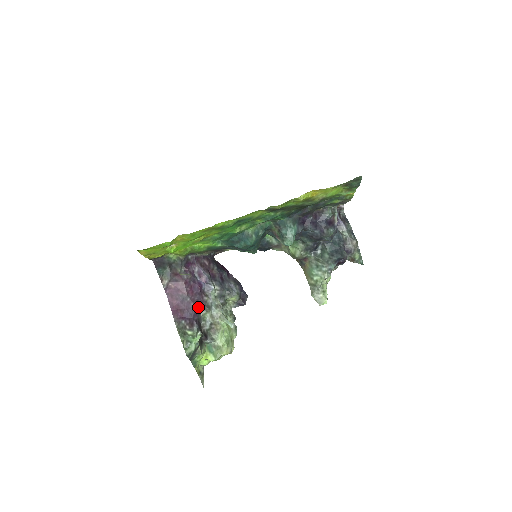
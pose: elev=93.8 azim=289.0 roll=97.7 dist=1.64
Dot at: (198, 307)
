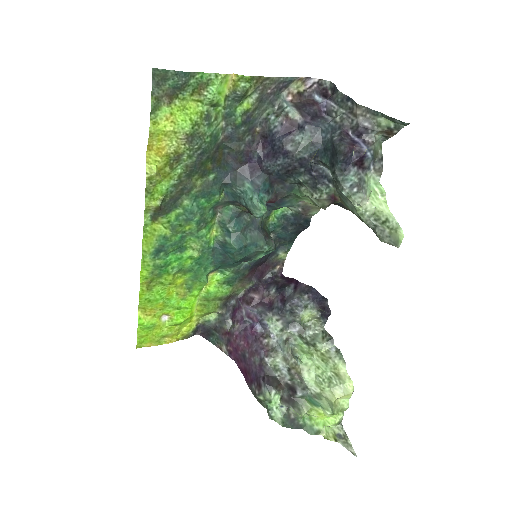
Dot at: (260, 358)
